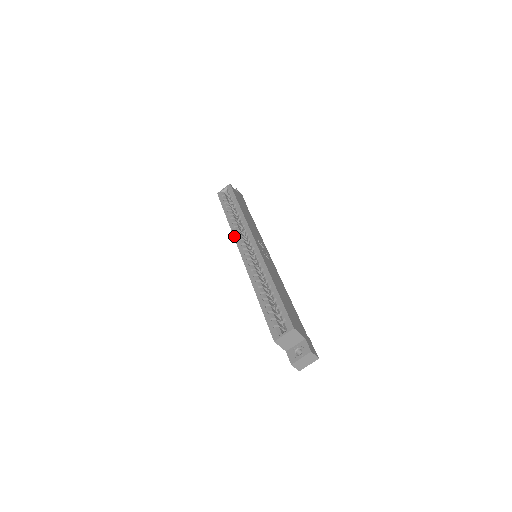
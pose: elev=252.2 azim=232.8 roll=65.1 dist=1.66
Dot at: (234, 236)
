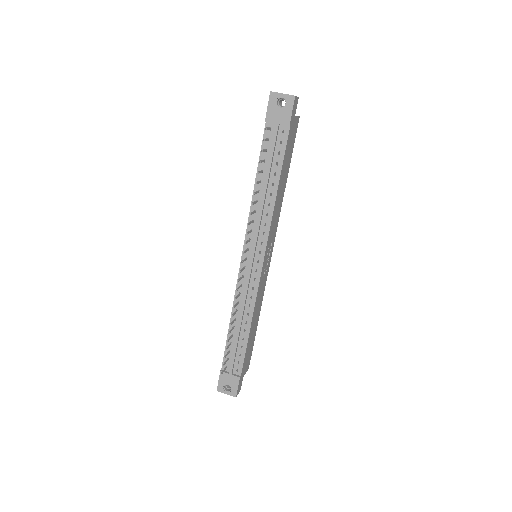
Dot at: occluded
